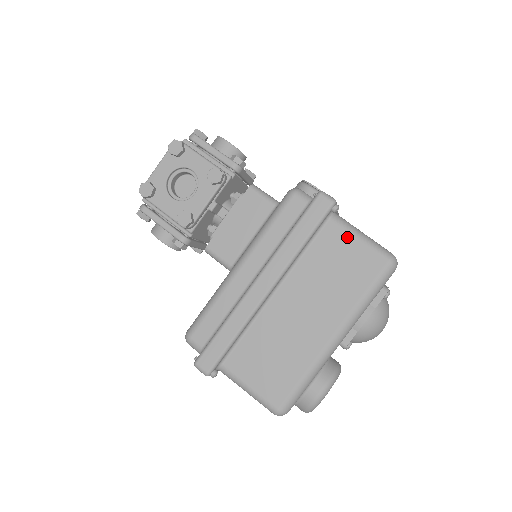
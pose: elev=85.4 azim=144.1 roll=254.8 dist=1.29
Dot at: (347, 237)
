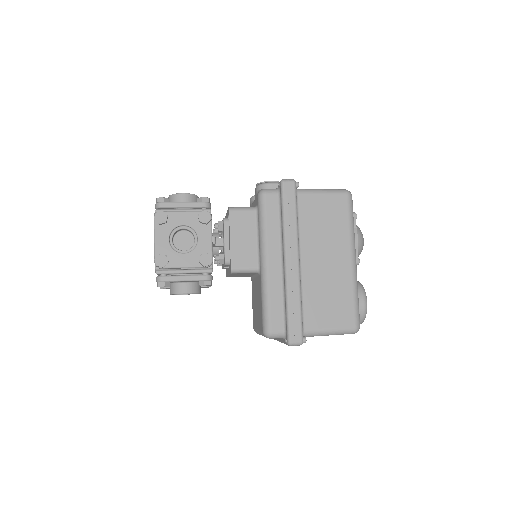
Dot at: (315, 197)
